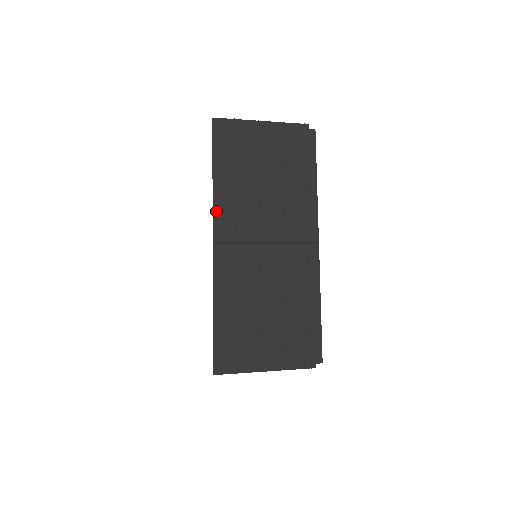
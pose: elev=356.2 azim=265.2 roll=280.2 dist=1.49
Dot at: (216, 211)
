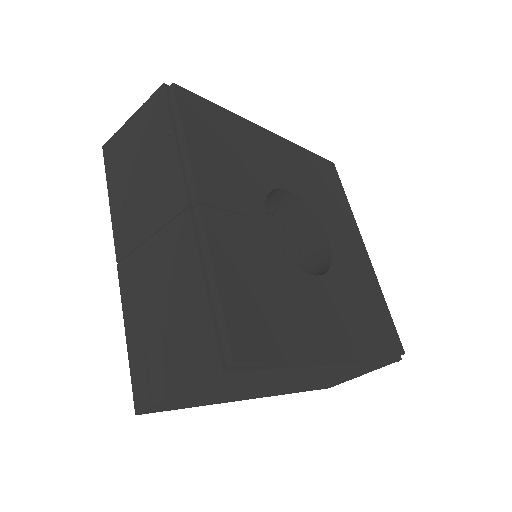
Dot at: (115, 231)
